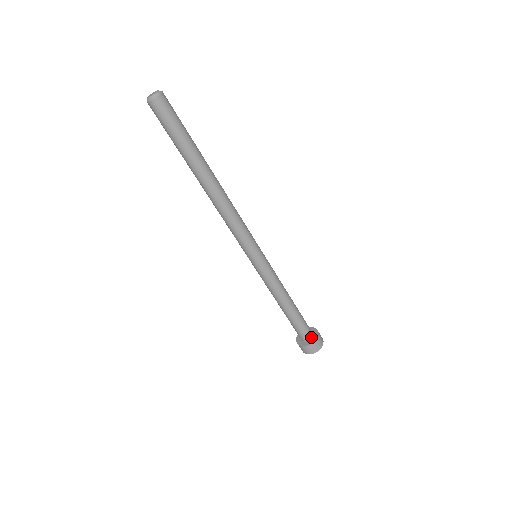
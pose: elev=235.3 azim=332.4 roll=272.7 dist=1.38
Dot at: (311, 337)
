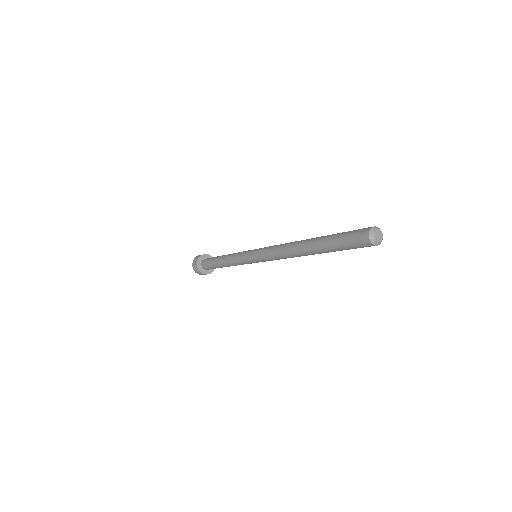
Dot at: (206, 269)
